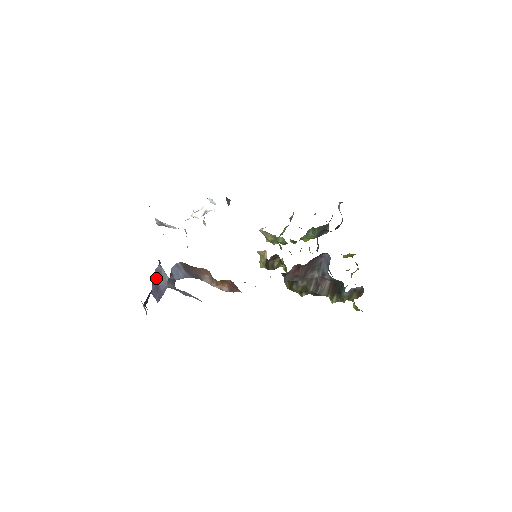
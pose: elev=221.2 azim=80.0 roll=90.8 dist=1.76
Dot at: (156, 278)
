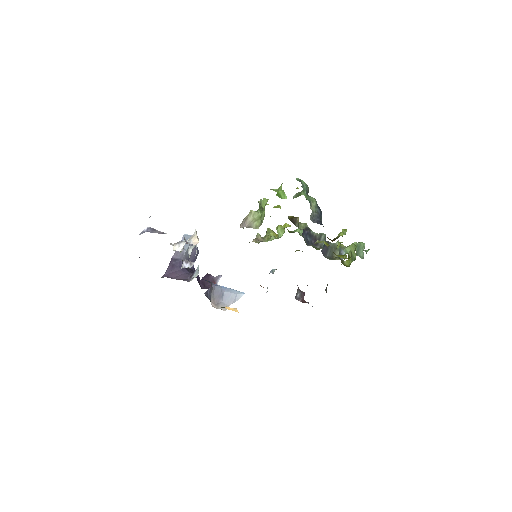
Dot at: occluded
